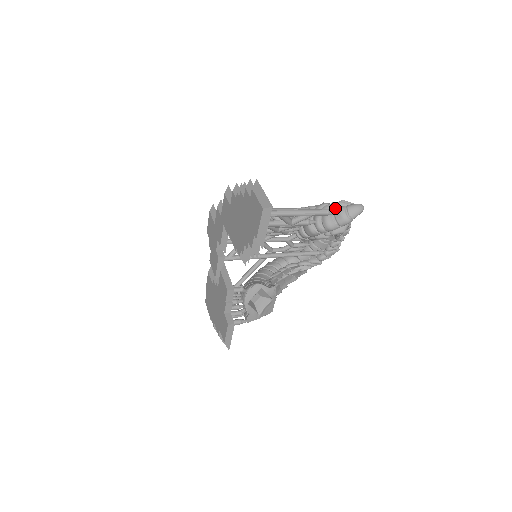
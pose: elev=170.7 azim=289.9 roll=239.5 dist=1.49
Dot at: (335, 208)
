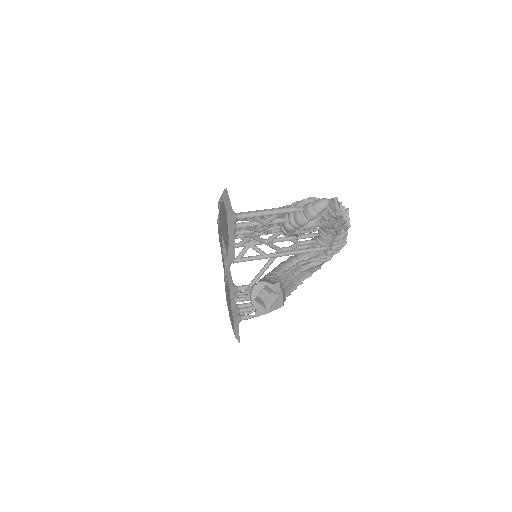
Dot at: (304, 205)
